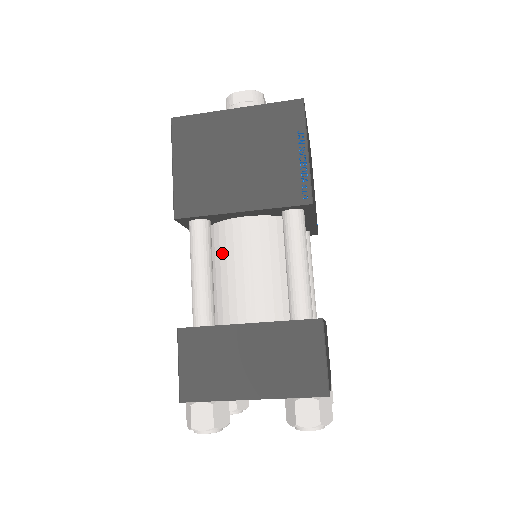
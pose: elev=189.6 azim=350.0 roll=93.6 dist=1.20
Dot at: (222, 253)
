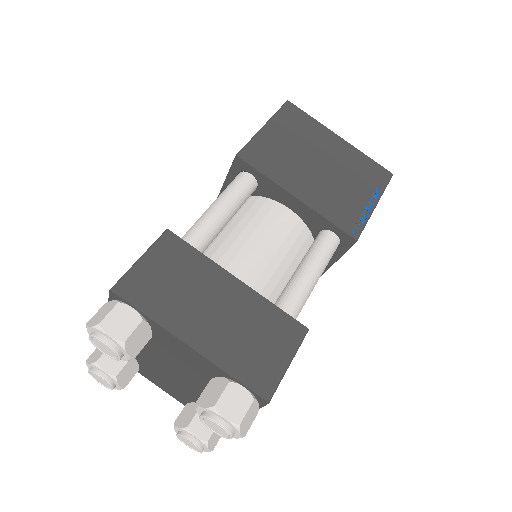
Dot at: (246, 218)
